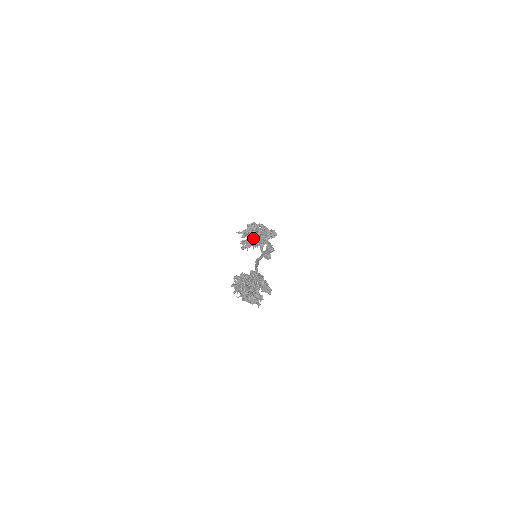
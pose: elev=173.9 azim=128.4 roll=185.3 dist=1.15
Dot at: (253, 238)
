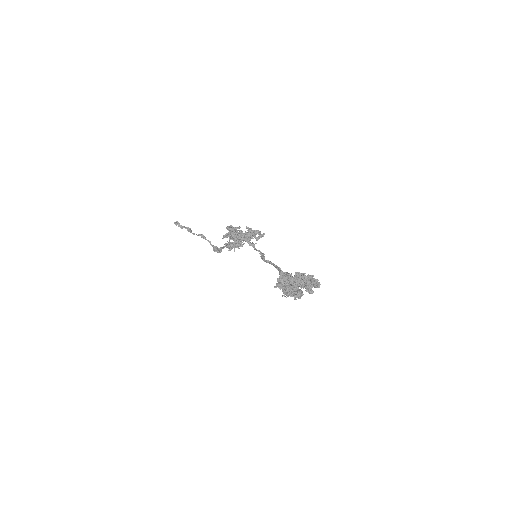
Dot at: (240, 240)
